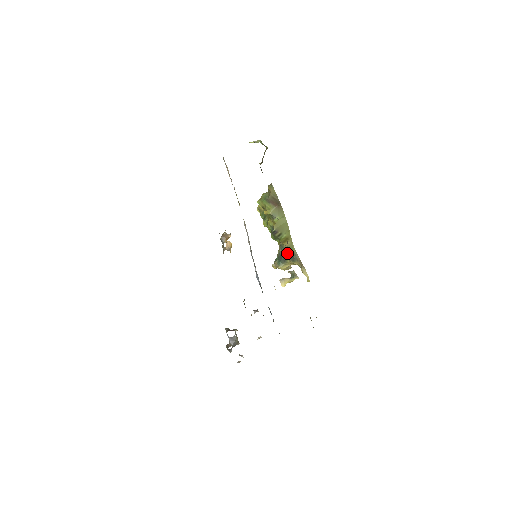
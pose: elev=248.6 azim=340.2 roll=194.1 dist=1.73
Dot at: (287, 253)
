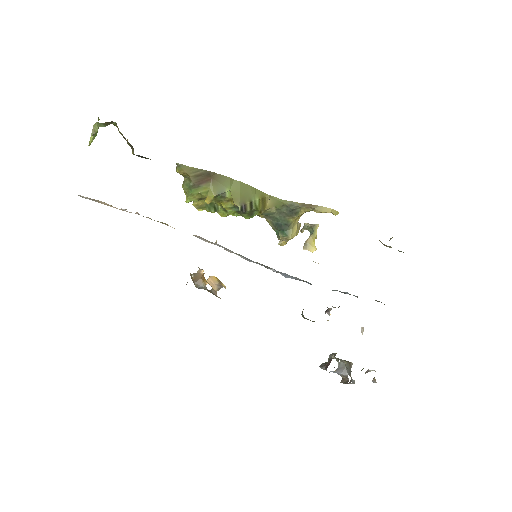
Dot at: (280, 214)
